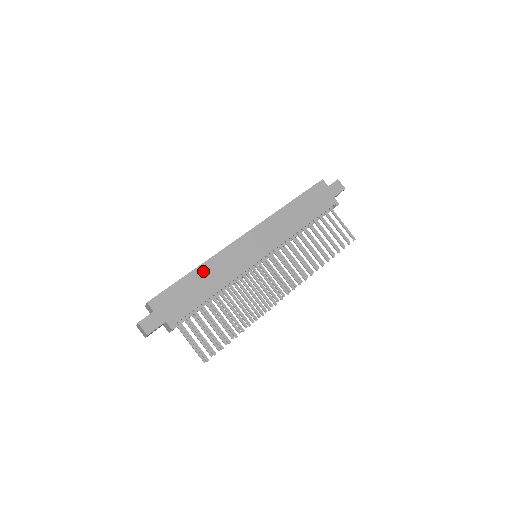
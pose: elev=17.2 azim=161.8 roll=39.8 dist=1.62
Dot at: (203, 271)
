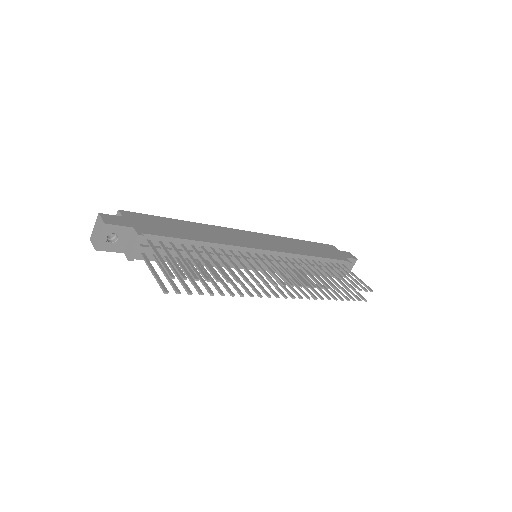
Dot at: (193, 225)
